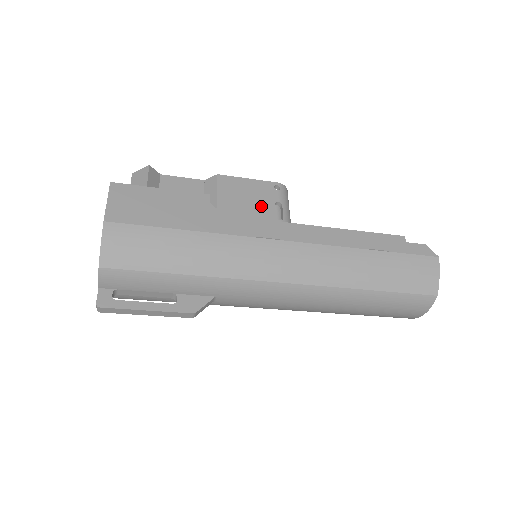
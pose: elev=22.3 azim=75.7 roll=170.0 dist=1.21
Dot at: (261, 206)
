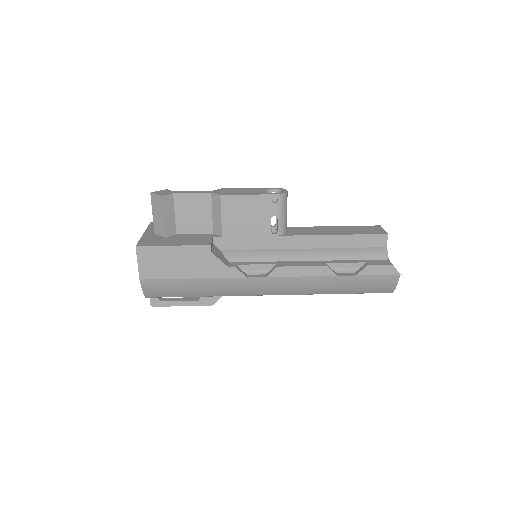
Dot at: (259, 223)
